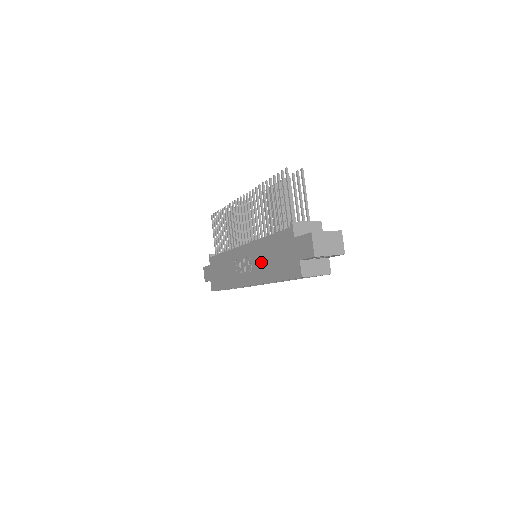
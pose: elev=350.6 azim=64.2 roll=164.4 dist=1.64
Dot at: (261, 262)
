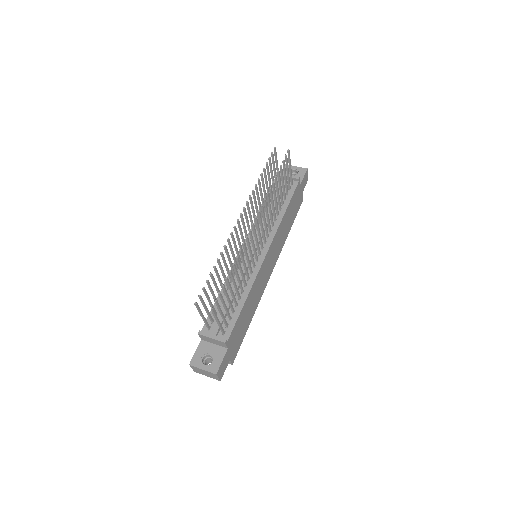
Dot at: occluded
